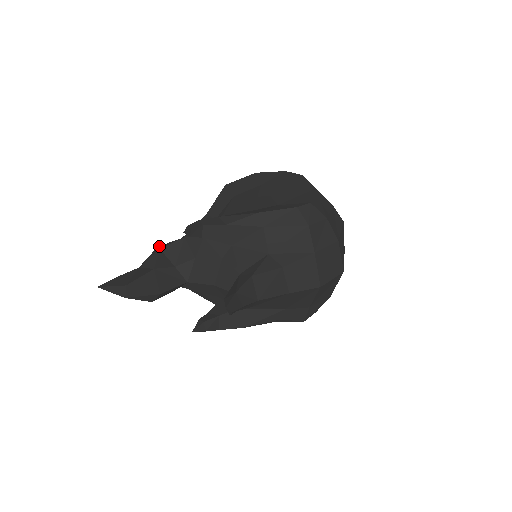
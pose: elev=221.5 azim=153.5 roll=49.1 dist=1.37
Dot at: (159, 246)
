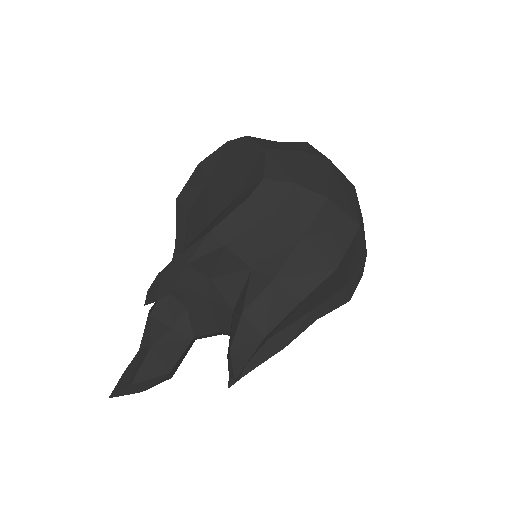
Dot at: (149, 310)
